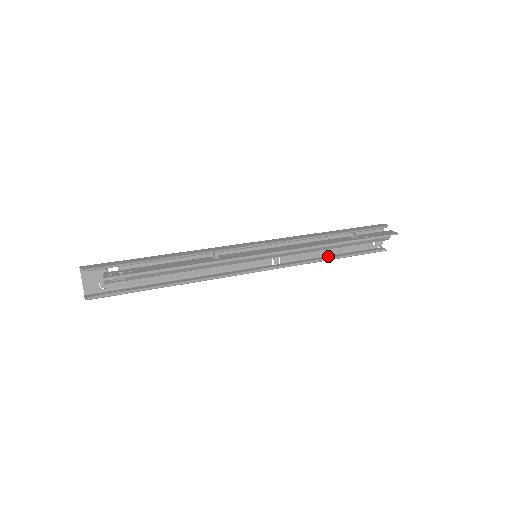
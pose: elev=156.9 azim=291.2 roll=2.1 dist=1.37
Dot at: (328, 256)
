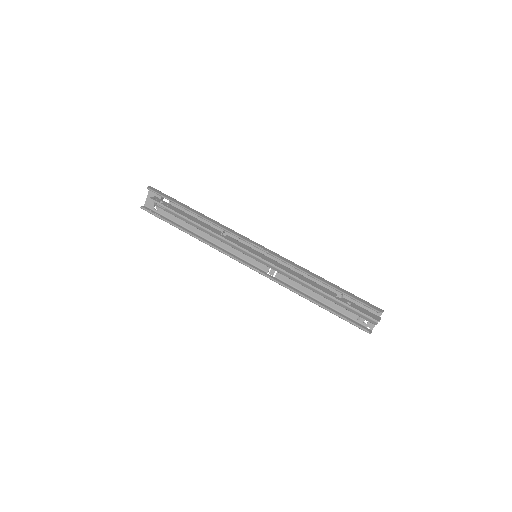
Dot at: (316, 300)
